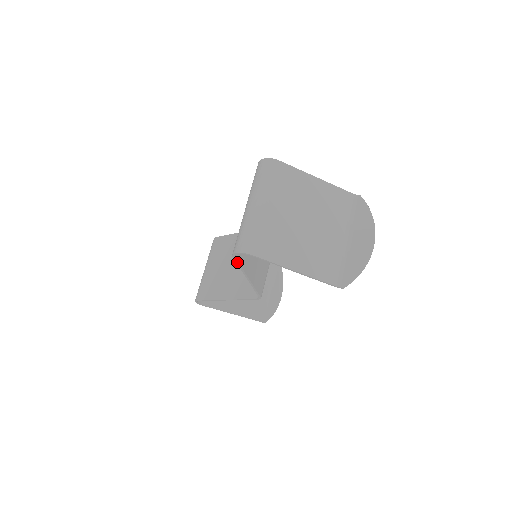
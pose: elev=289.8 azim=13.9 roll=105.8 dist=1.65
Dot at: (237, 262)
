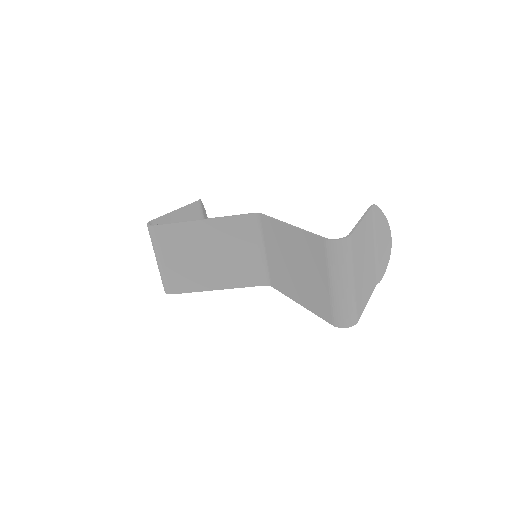
Dot at: (326, 320)
